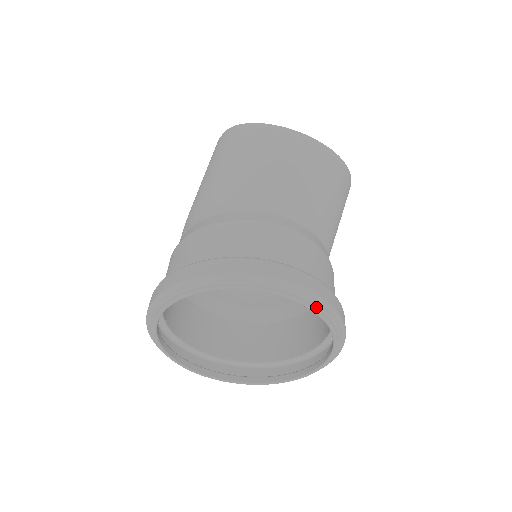
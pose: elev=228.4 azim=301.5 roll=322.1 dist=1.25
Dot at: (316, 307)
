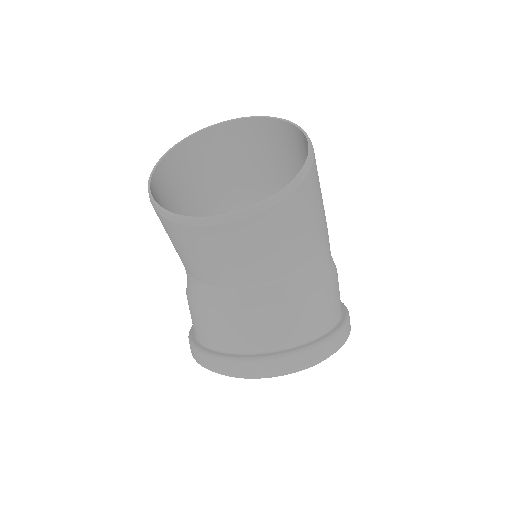
Dot at: (275, 375)
